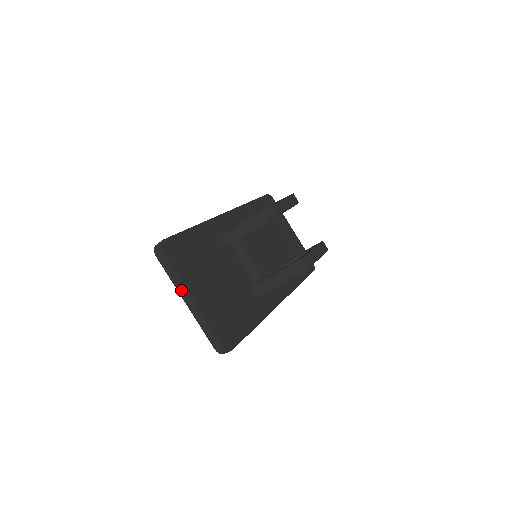
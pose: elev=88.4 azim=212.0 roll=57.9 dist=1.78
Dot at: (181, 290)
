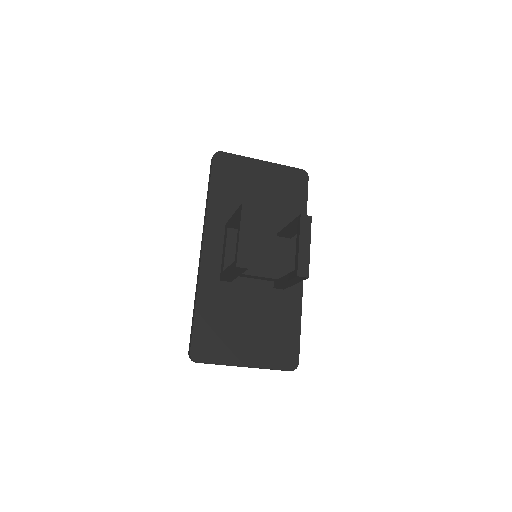
Dot at: occluded
